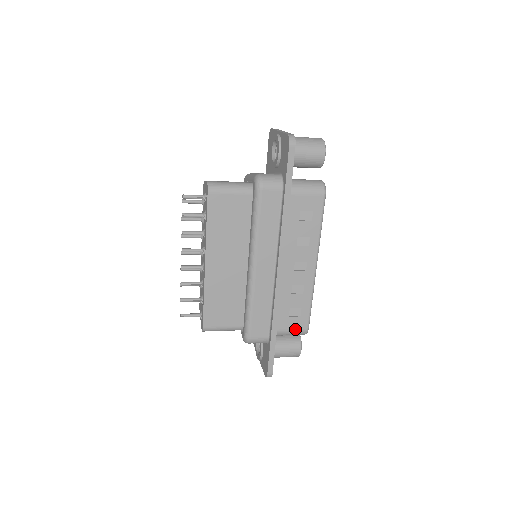
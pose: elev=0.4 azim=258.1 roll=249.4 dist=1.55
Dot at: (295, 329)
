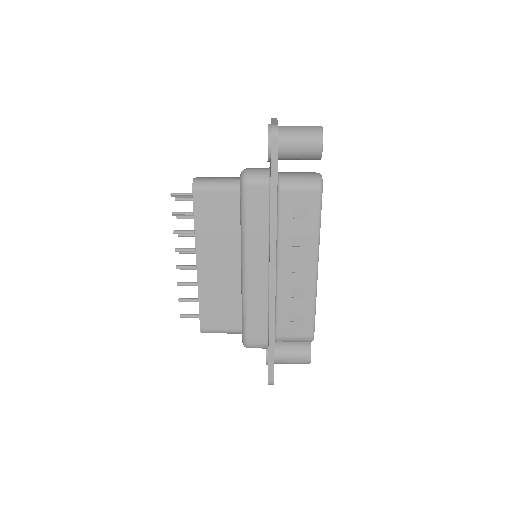
Dot at: (298, 336)
